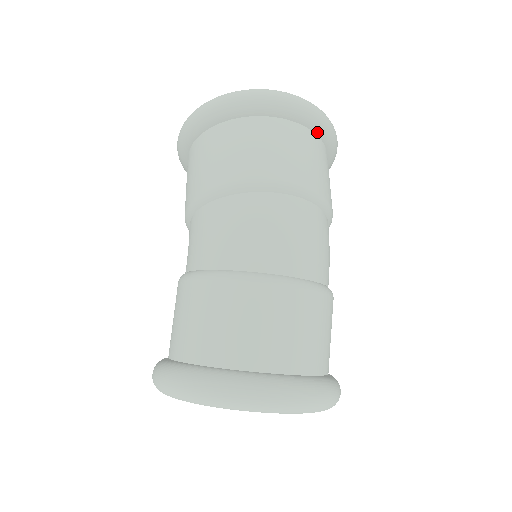
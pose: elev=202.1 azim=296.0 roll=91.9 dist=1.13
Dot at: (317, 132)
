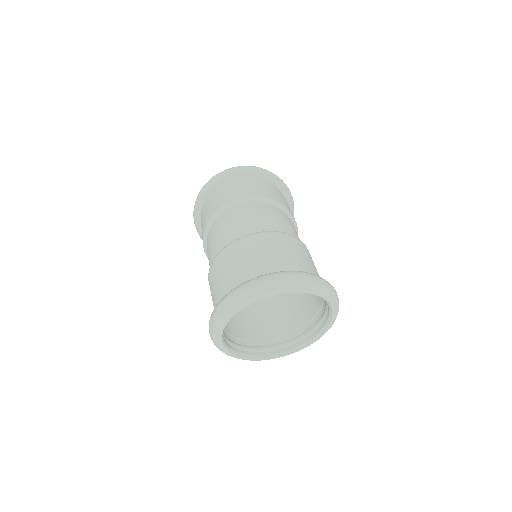
Dot at: (248, 176)
